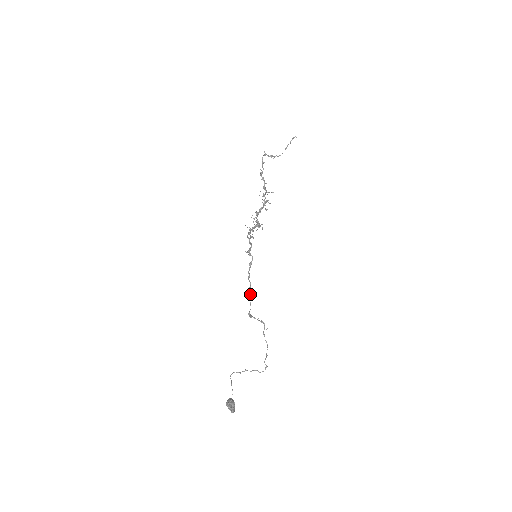
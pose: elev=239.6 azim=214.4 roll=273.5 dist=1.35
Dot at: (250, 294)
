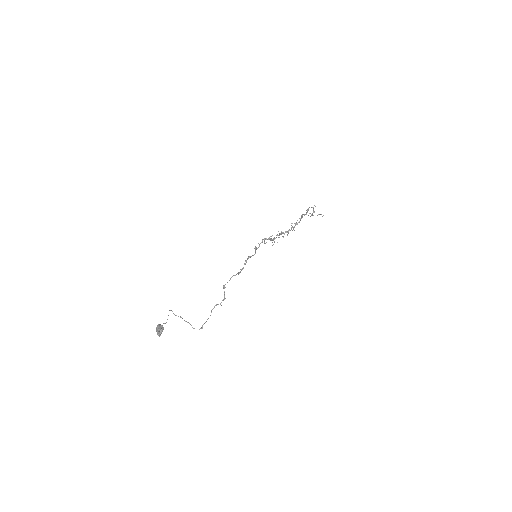
Dot at: occluded
